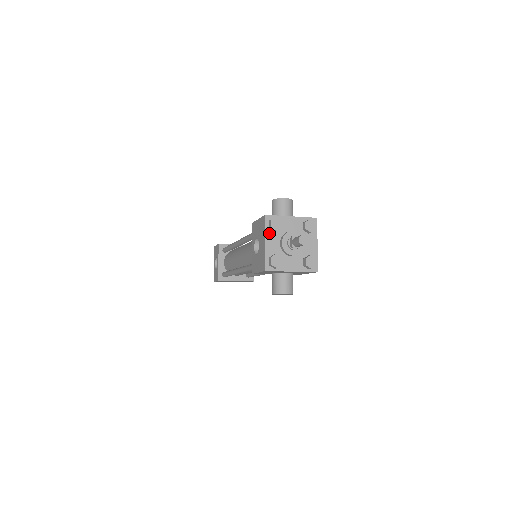
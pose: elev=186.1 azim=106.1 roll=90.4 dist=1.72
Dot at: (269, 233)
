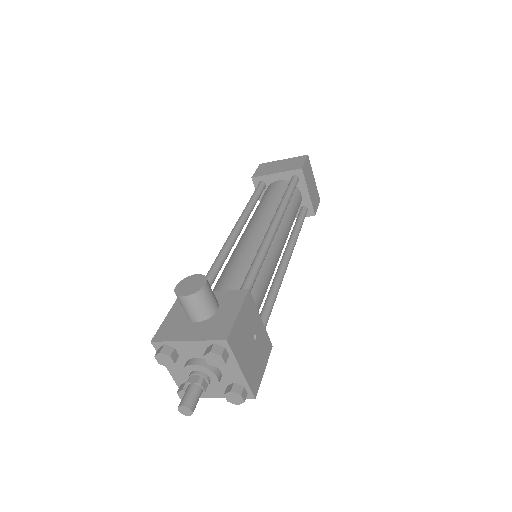
Dot at: occluded
